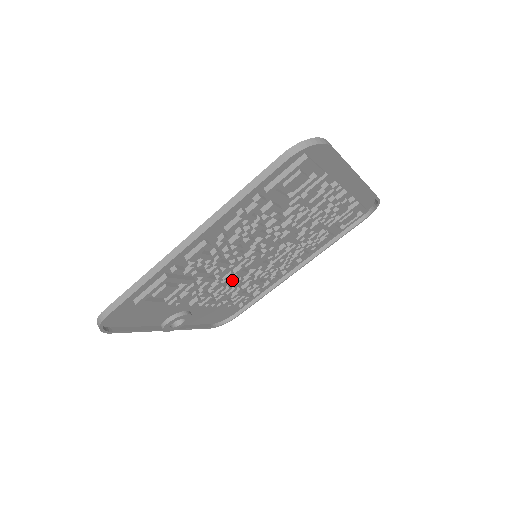
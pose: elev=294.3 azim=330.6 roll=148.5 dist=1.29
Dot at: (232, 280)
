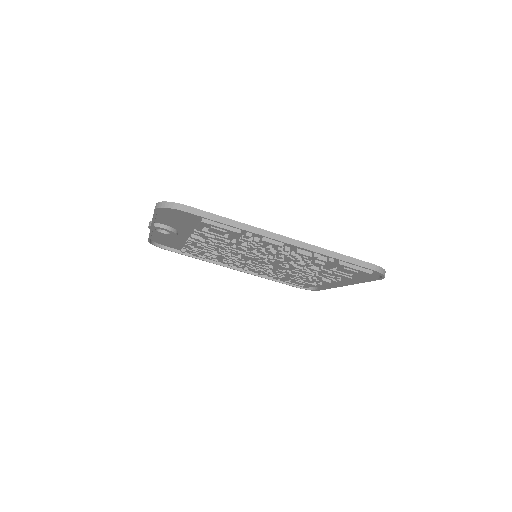
Dot at: (227, 250)
